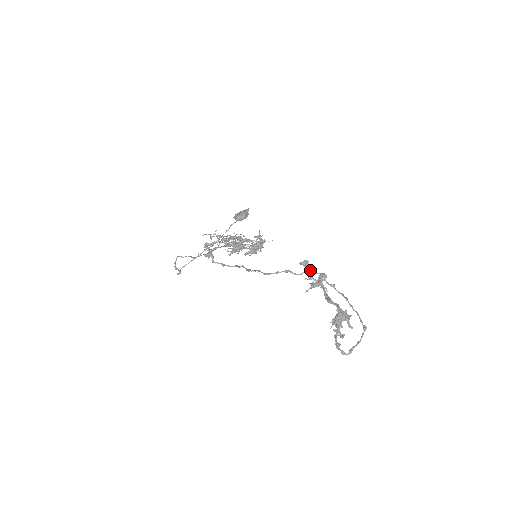
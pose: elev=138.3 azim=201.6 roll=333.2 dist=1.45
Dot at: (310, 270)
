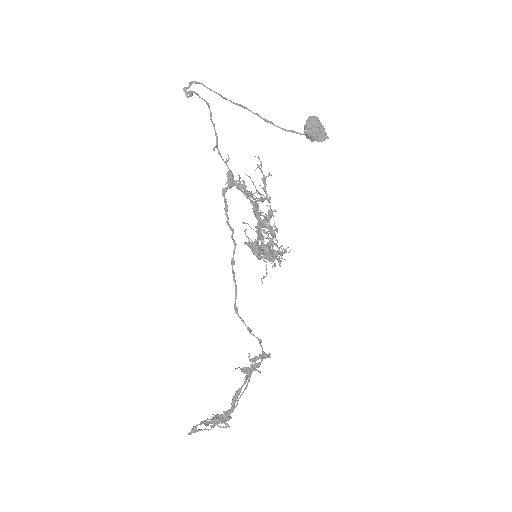
Dot at: occluded
